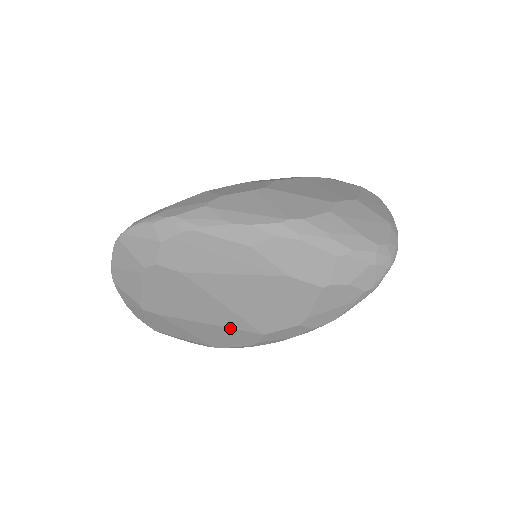
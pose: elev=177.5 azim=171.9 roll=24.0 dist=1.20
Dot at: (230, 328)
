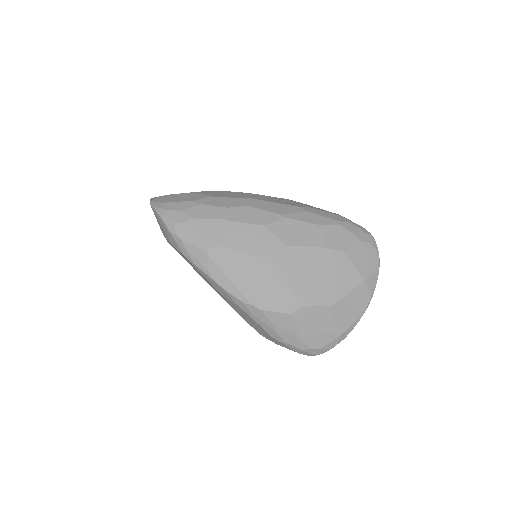
Dot at: occluded
